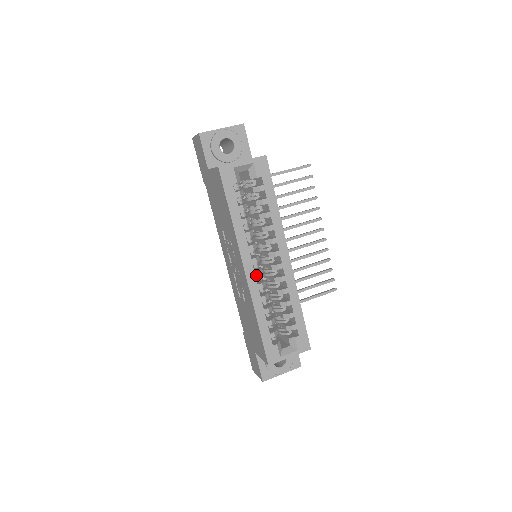
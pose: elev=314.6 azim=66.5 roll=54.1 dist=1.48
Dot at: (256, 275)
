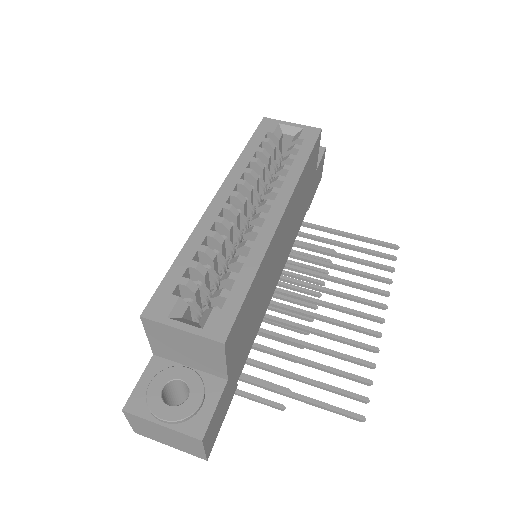
Dot at: (225, 207)
